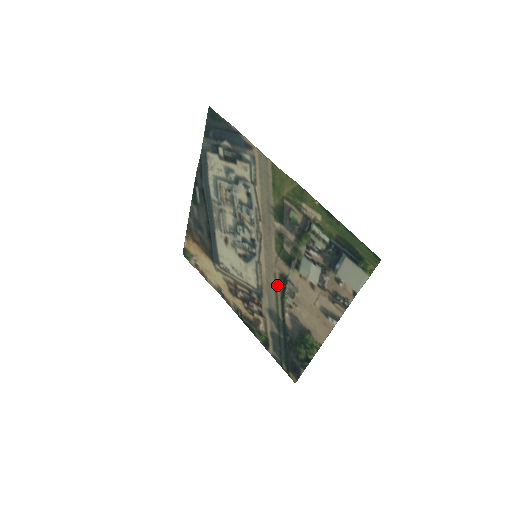
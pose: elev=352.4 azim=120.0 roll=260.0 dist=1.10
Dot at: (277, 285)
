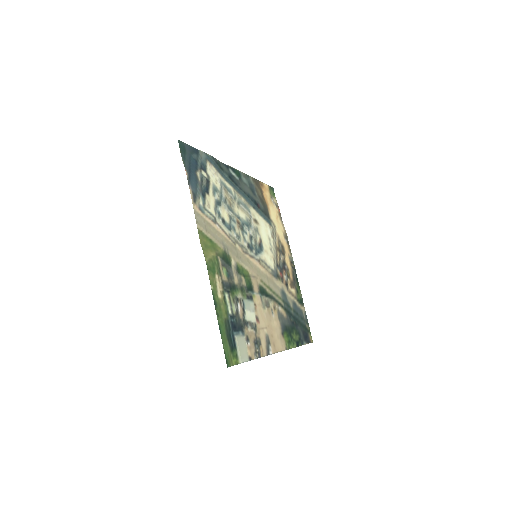
Dot at: (266, 287)
